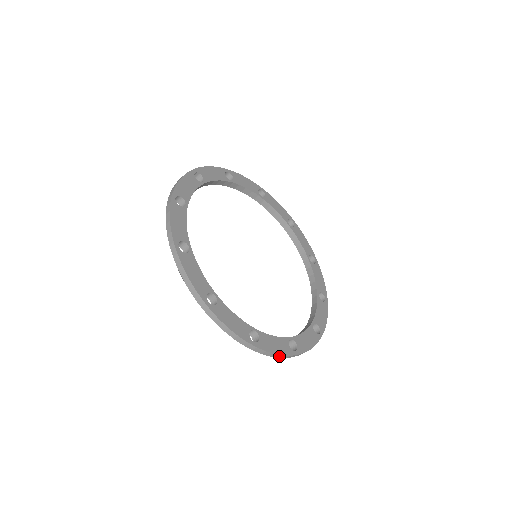
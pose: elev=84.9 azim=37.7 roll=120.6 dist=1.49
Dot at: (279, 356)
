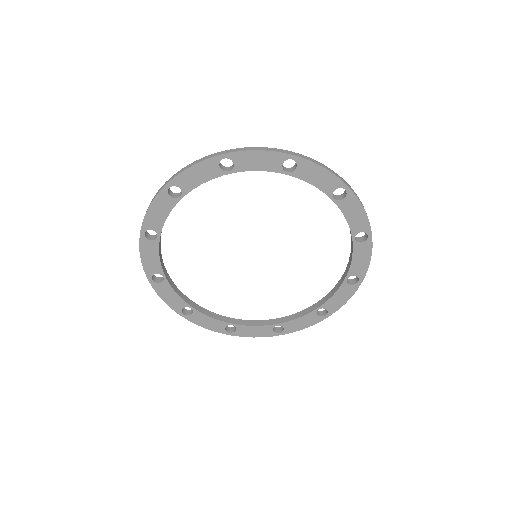
Dot at: (310, 324)
